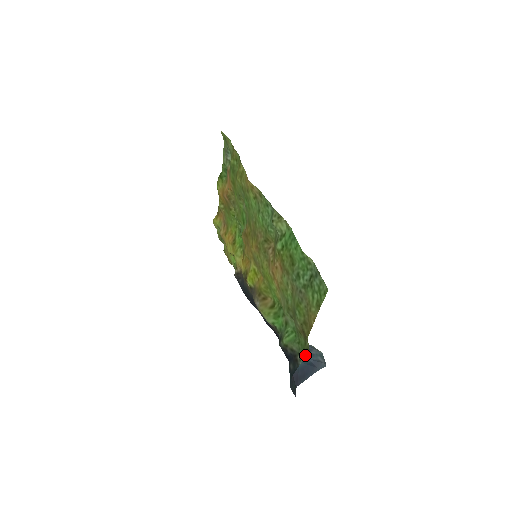
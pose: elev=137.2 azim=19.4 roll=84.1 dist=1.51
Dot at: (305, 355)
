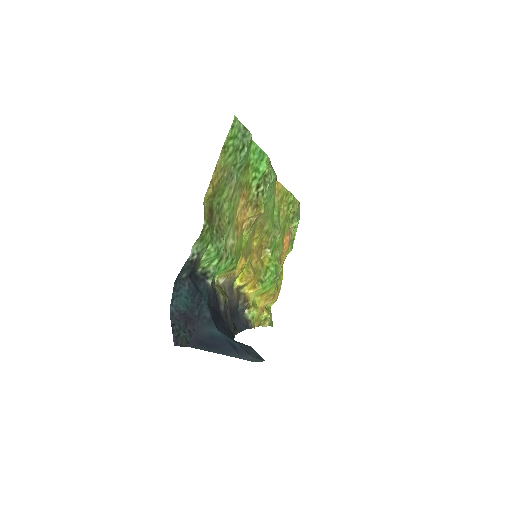
Dot at: (236, 342)
